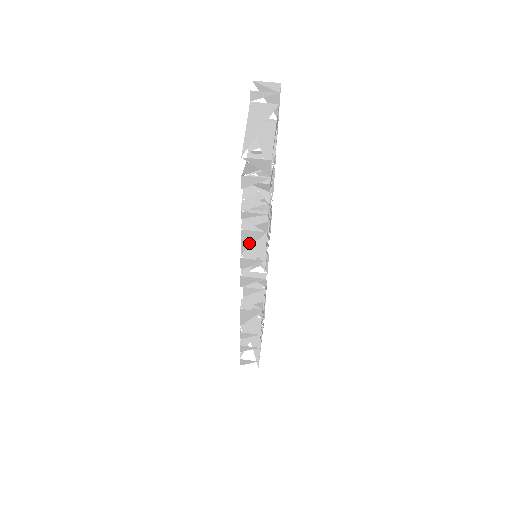
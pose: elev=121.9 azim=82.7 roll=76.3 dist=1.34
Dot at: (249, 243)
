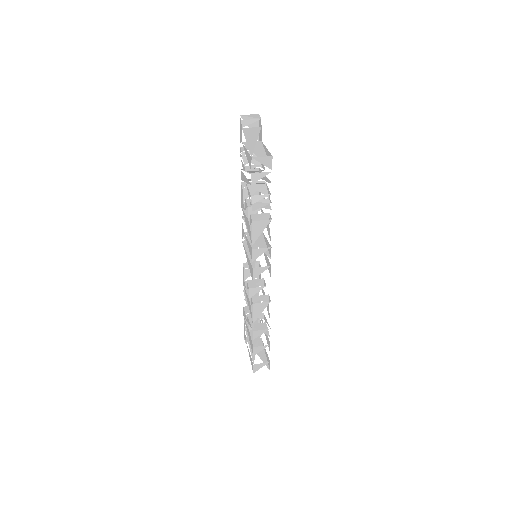
Dot at: (258, 233)
